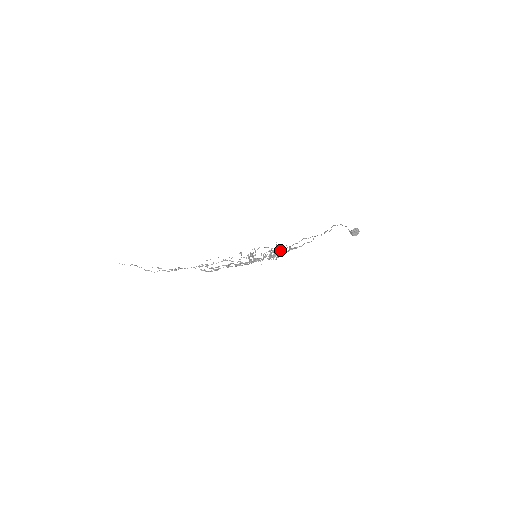
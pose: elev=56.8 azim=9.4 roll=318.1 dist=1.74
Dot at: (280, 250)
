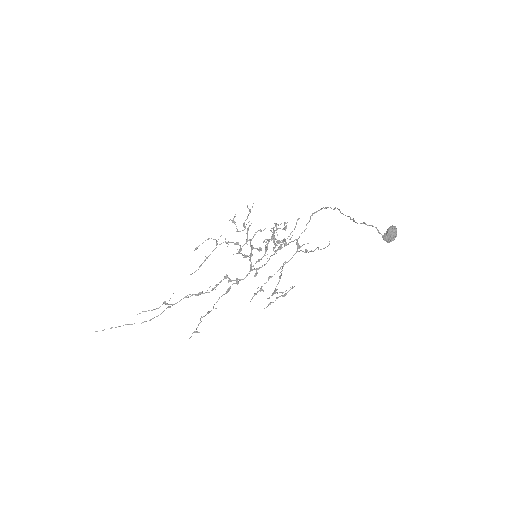
Dot at: (285, 245)
